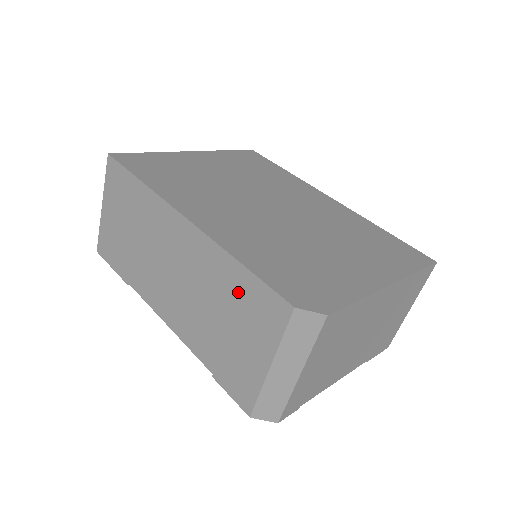
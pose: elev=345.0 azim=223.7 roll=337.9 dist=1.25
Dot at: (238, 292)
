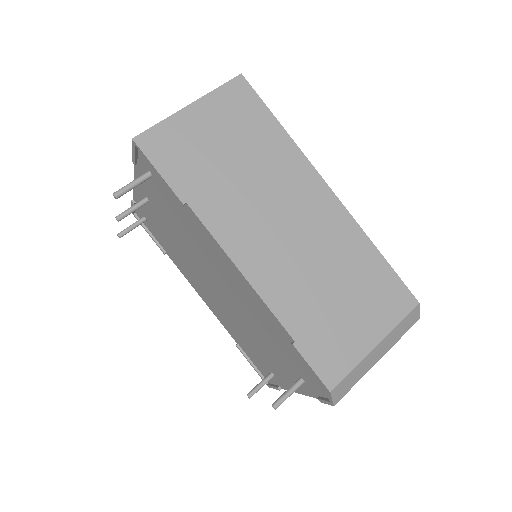
Dot at: (368, 274)
